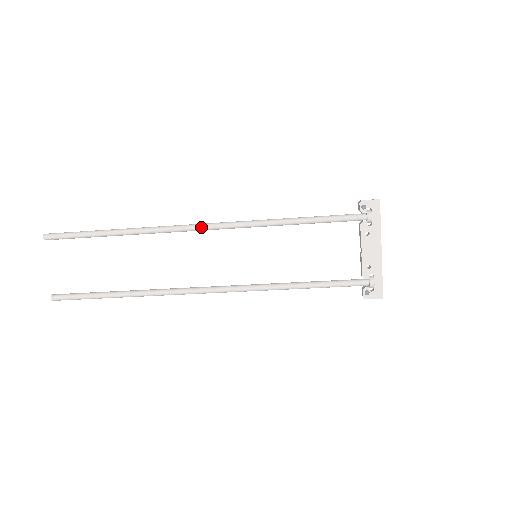
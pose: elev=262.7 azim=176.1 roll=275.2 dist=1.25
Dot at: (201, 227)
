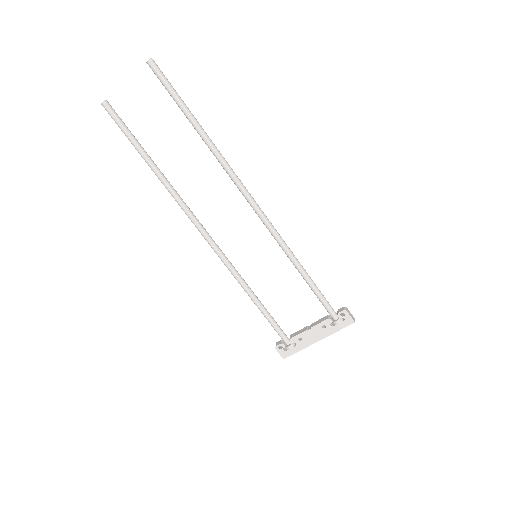
Dot at: (251, 201)
